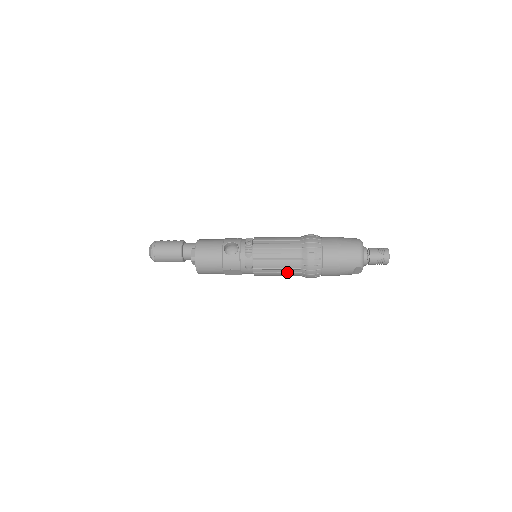
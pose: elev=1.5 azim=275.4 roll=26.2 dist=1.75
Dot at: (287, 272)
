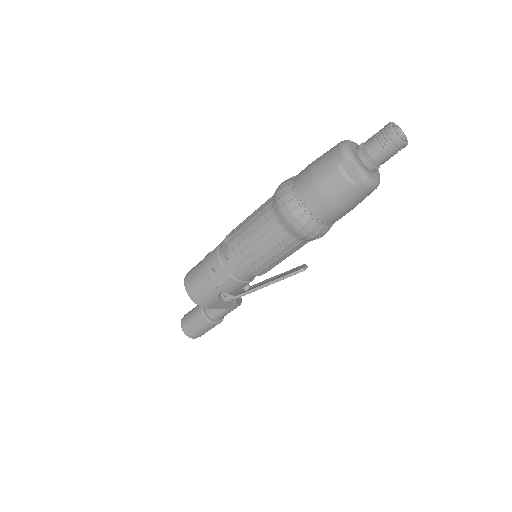
Dot at: (265, 233)
